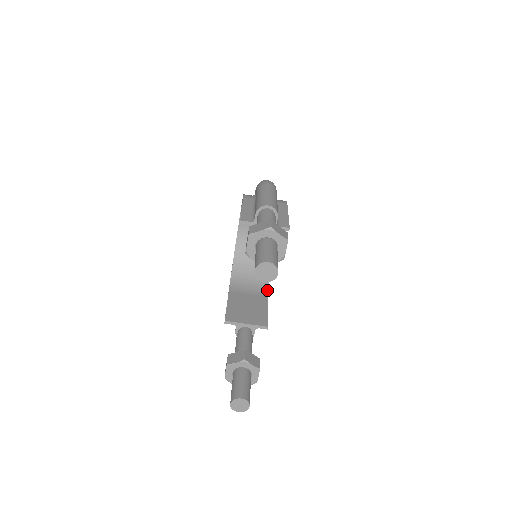
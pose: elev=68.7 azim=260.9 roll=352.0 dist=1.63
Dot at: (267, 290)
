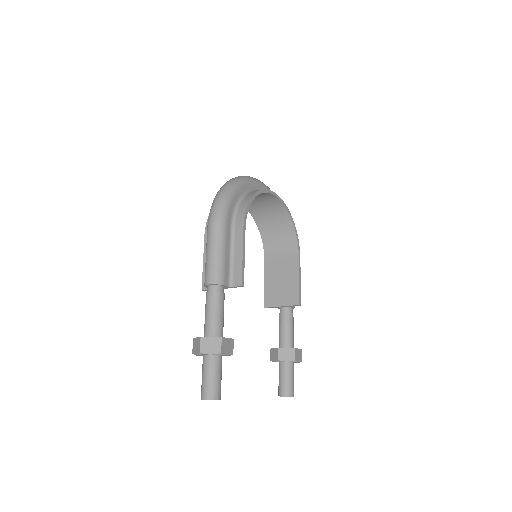
Dot at: (297, 248)
